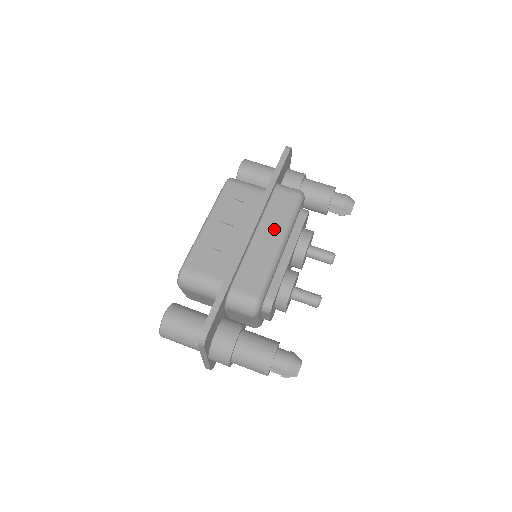
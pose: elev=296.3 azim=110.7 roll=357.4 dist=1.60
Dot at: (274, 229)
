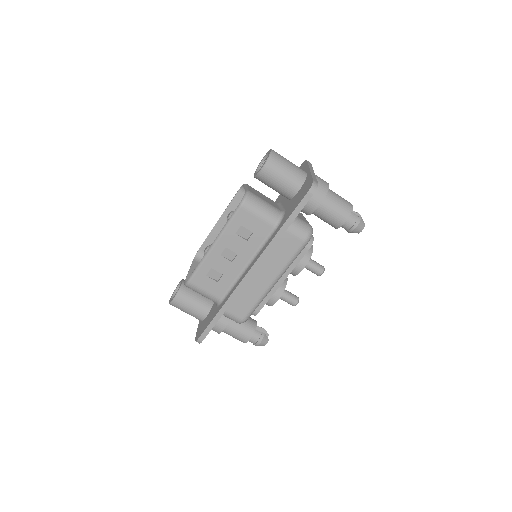
Dot at: (272, 270)
